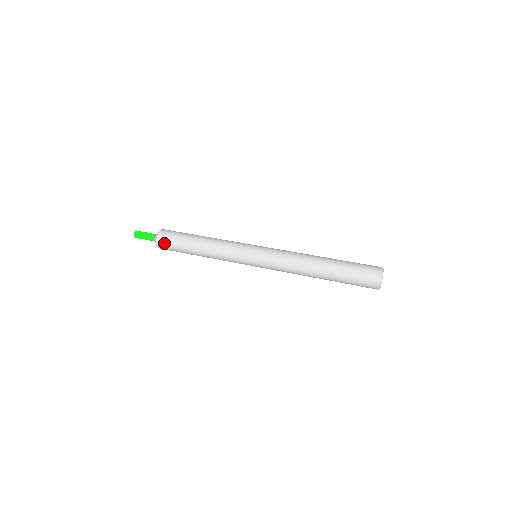
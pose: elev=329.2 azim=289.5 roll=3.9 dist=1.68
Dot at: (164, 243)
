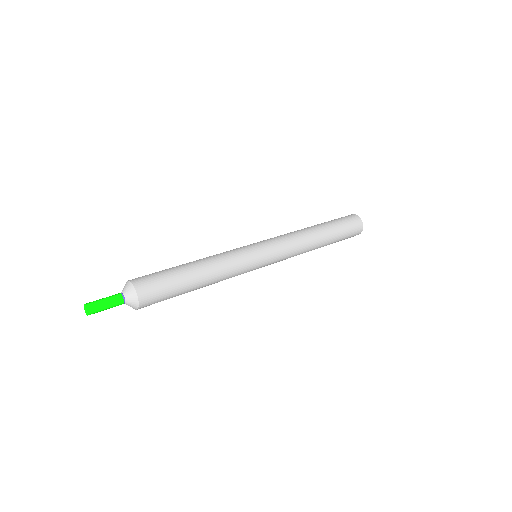
Dot at: (151, 294)
